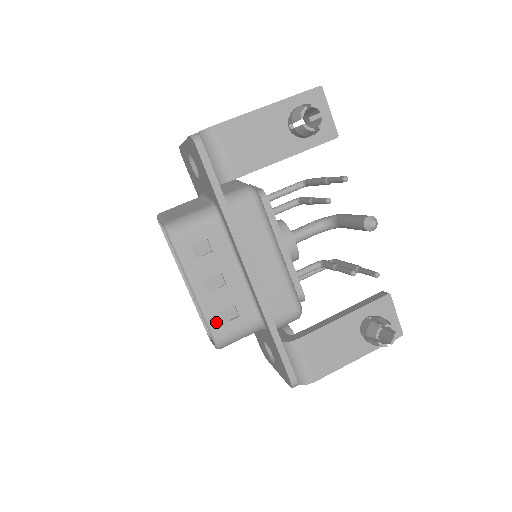
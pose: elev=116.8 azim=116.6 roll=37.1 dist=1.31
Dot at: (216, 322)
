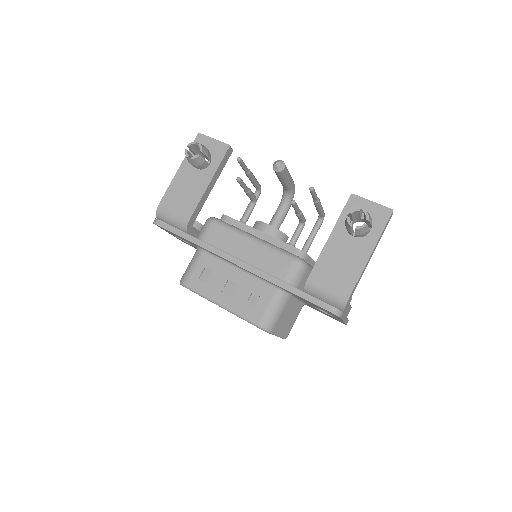
Dot at: (249, 313)
